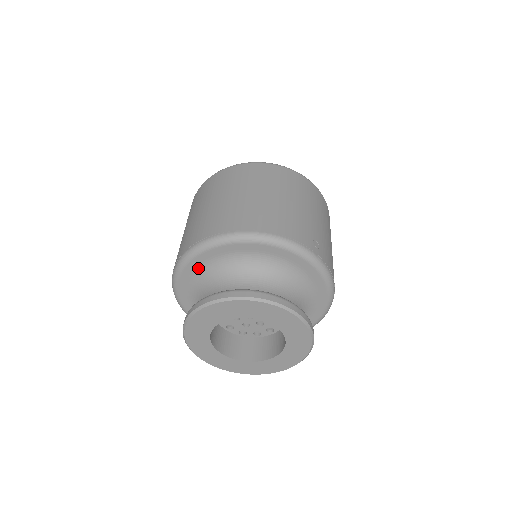
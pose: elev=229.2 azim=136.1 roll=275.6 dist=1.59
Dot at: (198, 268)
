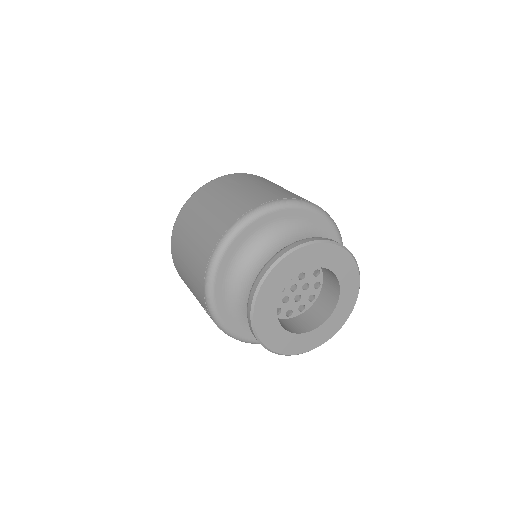
Dot at: (254, 233)
